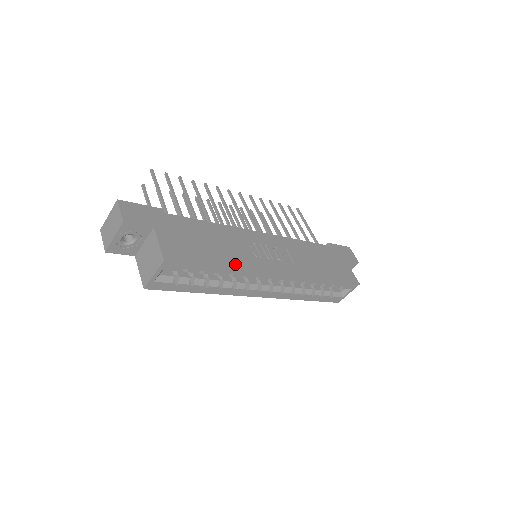
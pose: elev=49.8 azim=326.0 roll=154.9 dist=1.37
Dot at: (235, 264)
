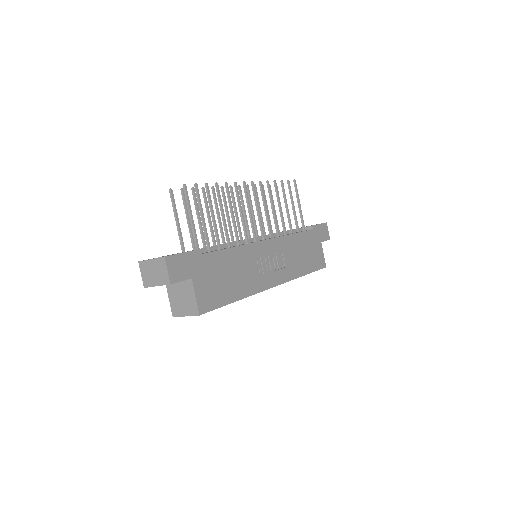
Dot at: (246, 292)
